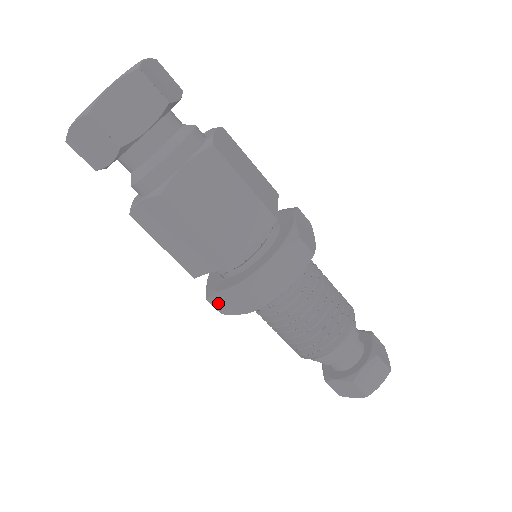
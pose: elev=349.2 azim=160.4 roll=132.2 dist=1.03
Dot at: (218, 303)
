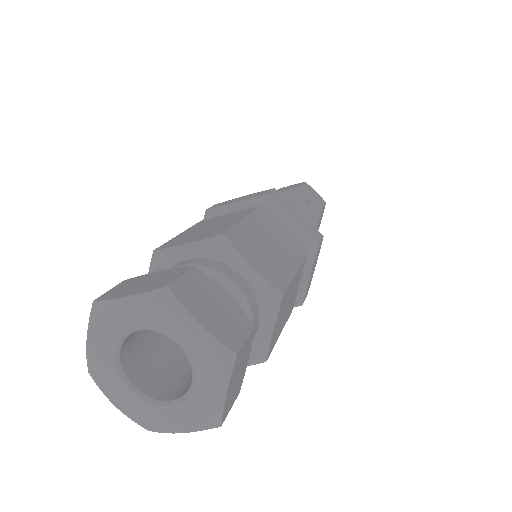
Dot at: occluded
